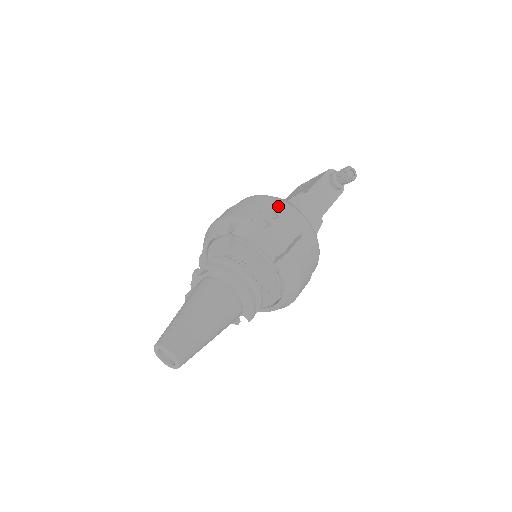
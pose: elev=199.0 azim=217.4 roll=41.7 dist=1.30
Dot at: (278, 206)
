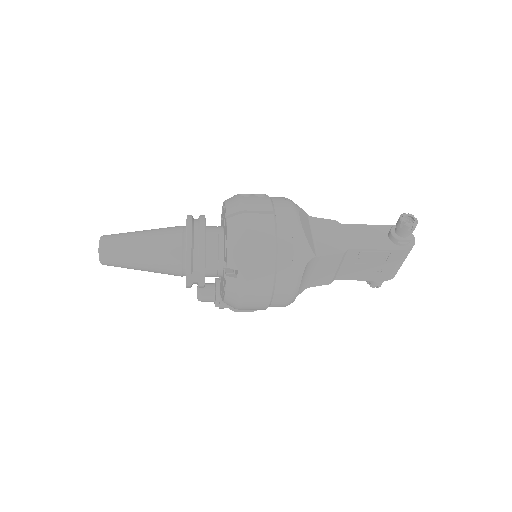
Dot at: (278, 198)
